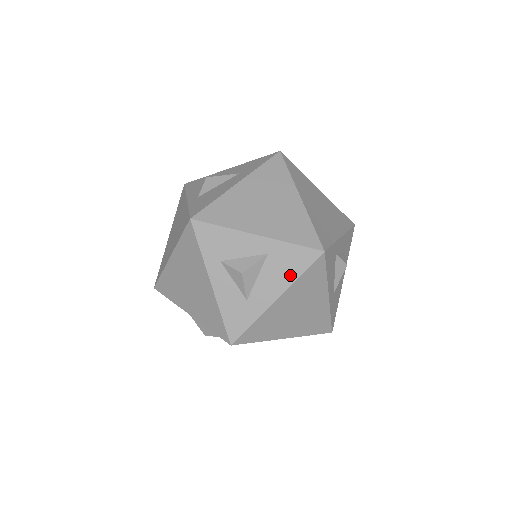
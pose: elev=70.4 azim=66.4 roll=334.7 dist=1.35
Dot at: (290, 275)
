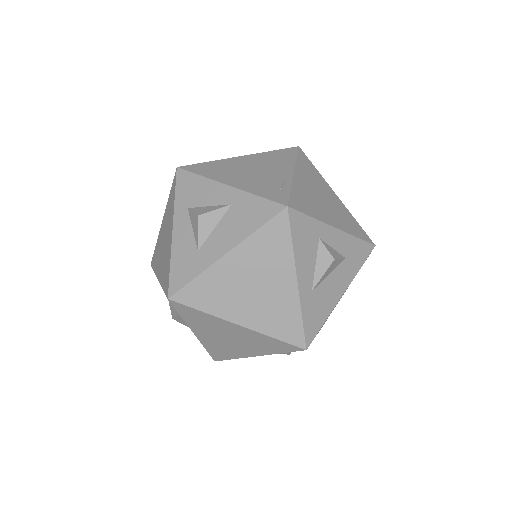
Dot at: (246, 229)
